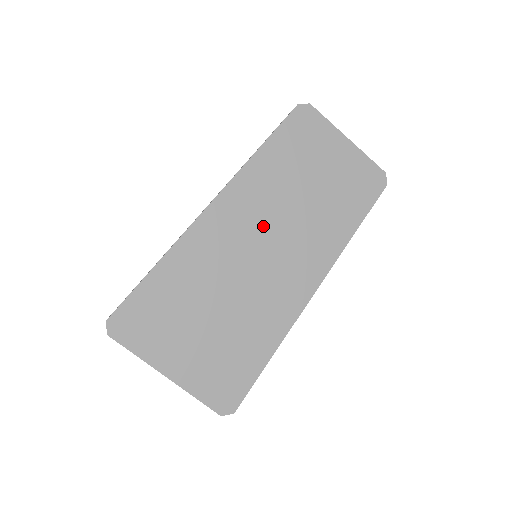
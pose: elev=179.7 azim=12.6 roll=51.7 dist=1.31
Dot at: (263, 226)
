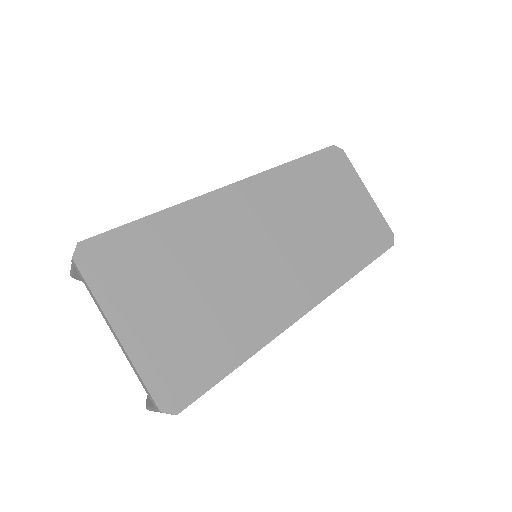
Dot at: (274, 227)
